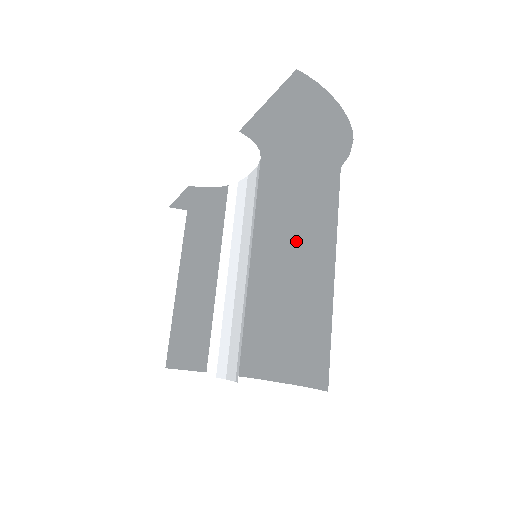
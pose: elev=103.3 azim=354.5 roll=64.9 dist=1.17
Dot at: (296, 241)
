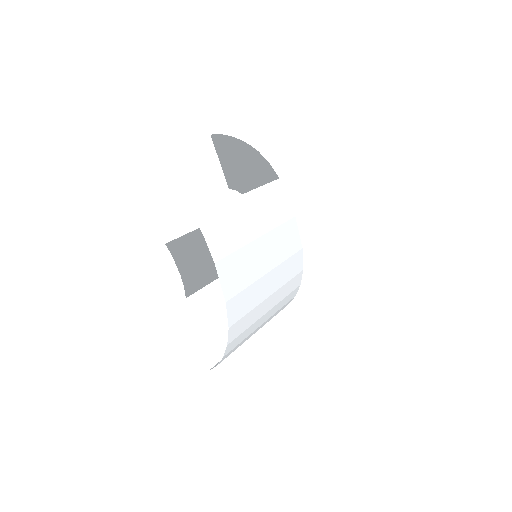
Dot at: (280, 239)
